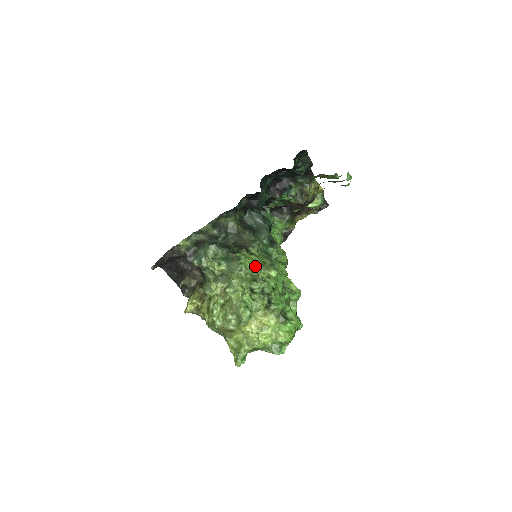
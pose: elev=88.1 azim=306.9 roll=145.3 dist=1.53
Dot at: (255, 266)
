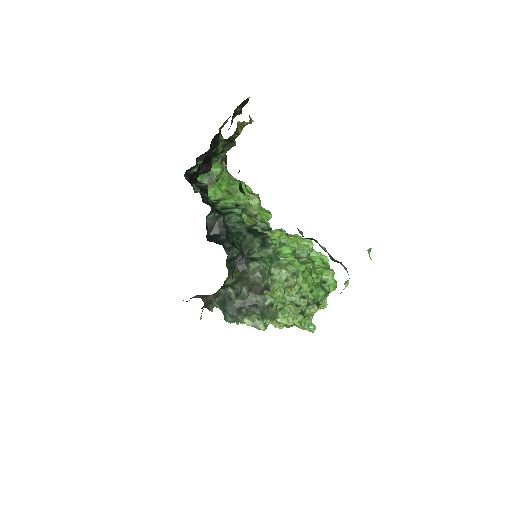
Dot at: (284, 292)
